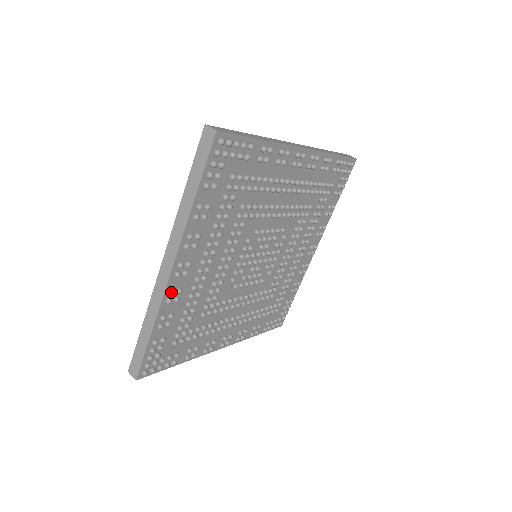
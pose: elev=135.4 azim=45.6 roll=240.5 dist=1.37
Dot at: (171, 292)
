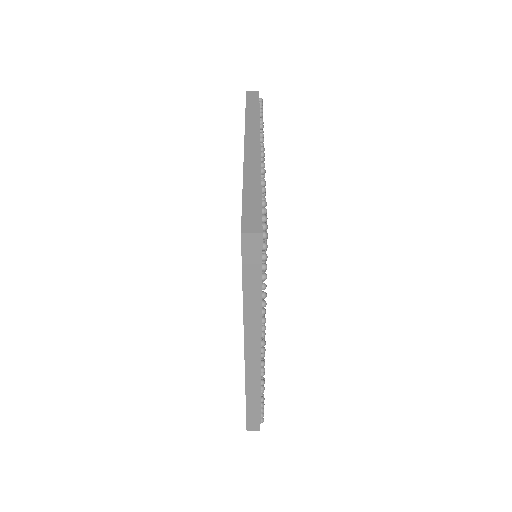
Dot at: (264, 365)
